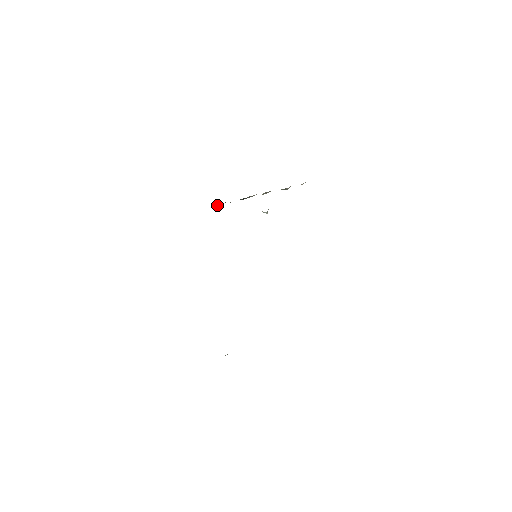
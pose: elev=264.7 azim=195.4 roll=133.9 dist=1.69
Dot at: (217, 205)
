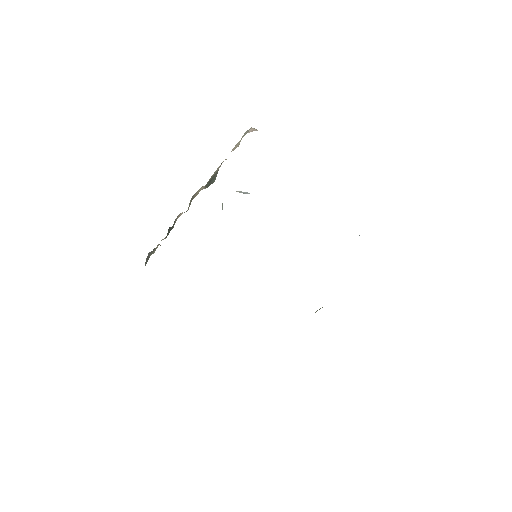
Dot at: (146, 260)
